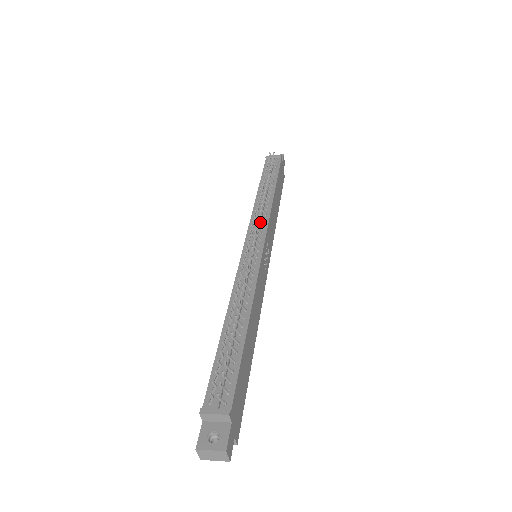
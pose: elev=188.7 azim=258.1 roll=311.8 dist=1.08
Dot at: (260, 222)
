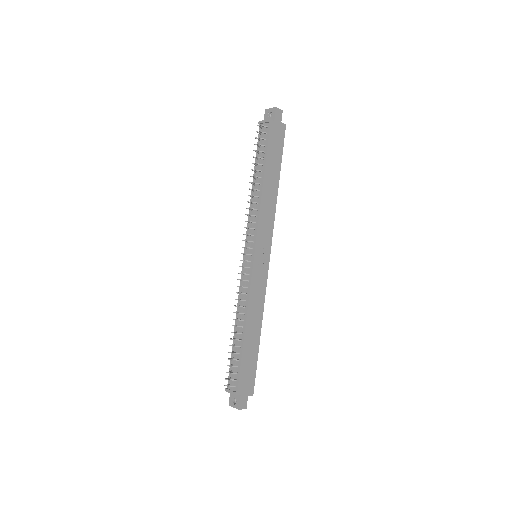
Dot at: (252, 227)
